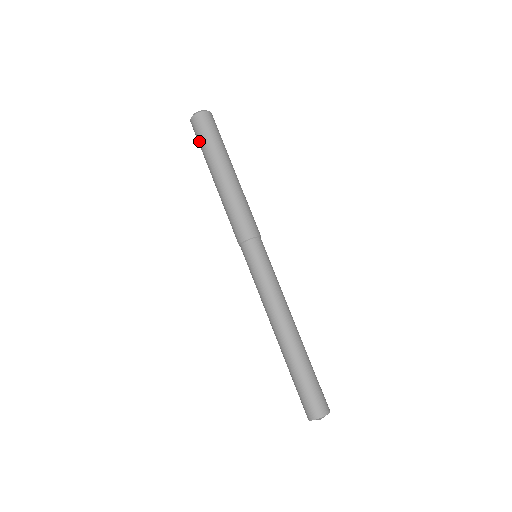
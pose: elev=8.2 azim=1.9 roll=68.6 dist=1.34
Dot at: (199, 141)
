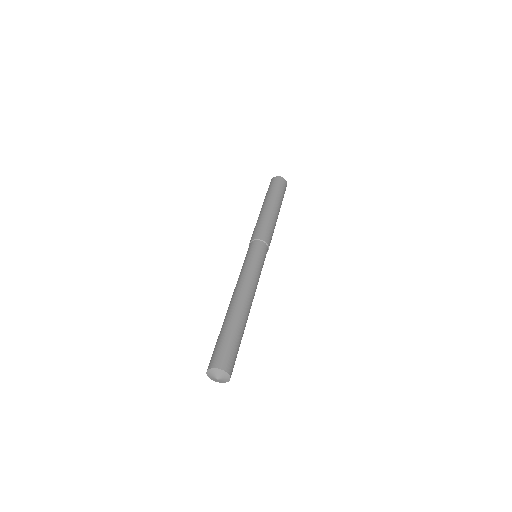
Dot at: occluded
